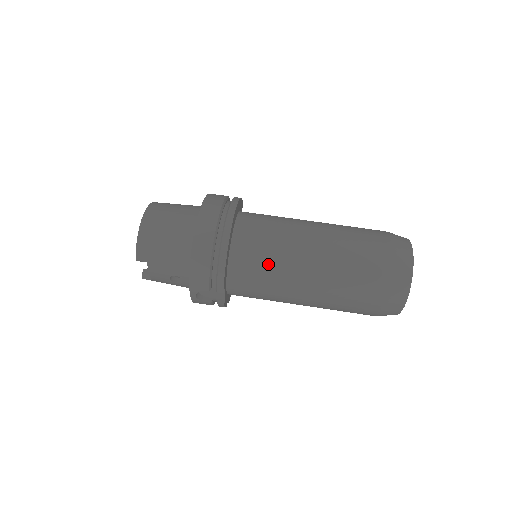
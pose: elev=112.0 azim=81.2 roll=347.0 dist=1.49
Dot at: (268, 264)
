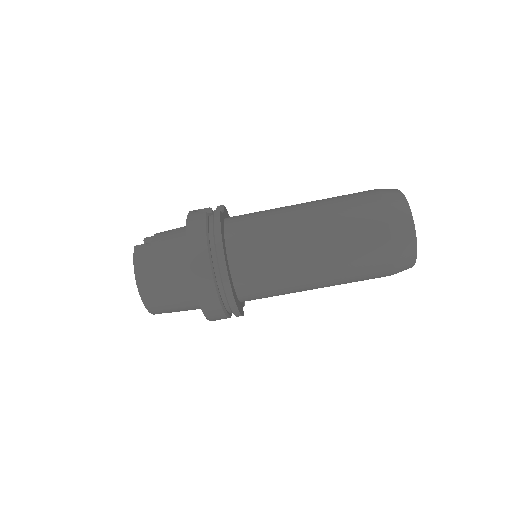
Dot at: (276, 291)
